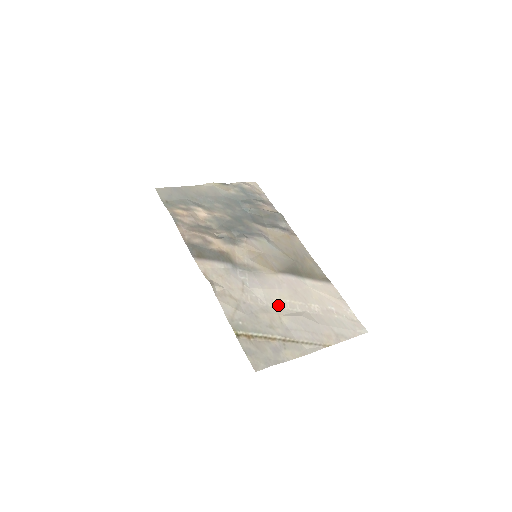
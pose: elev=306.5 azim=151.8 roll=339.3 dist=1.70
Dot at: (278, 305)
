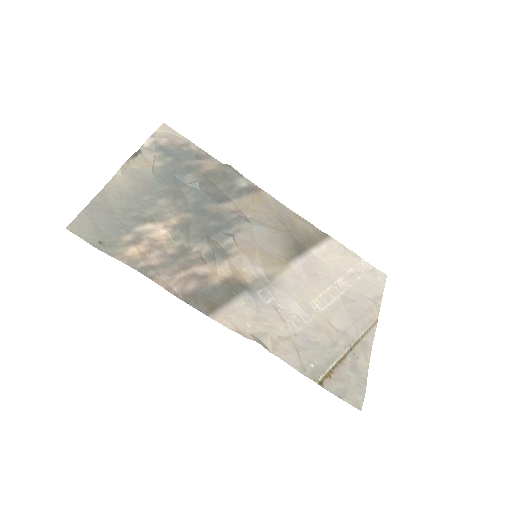
Dot at: (319, 309)
